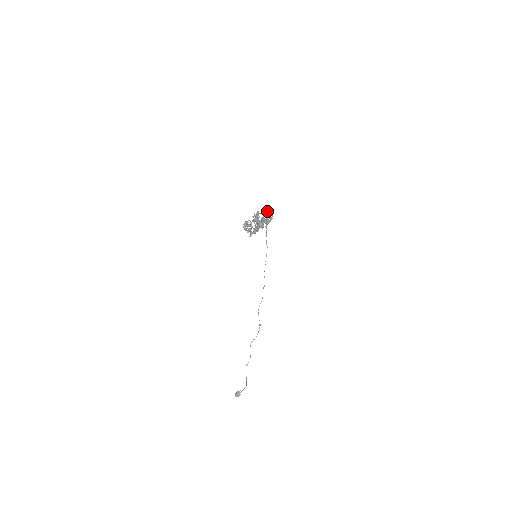
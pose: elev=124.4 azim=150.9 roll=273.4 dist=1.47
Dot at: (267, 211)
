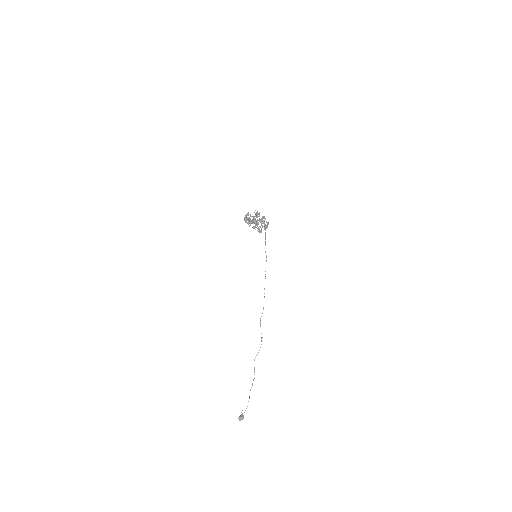
Dot at: (265, 218)
